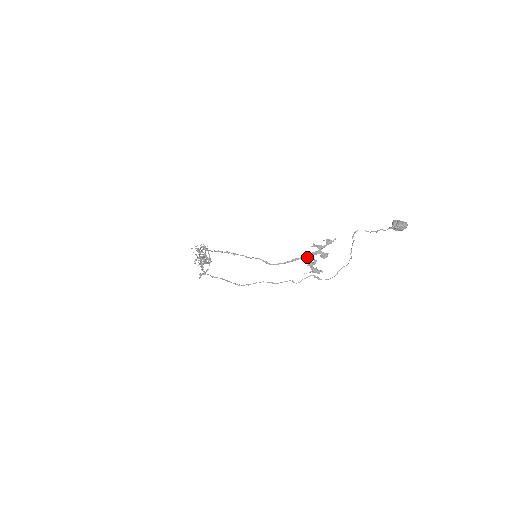
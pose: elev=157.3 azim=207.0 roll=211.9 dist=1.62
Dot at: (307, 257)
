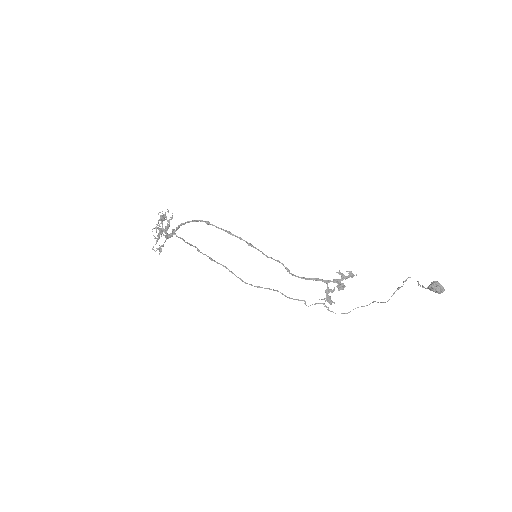
Dot at: (327, 282)
